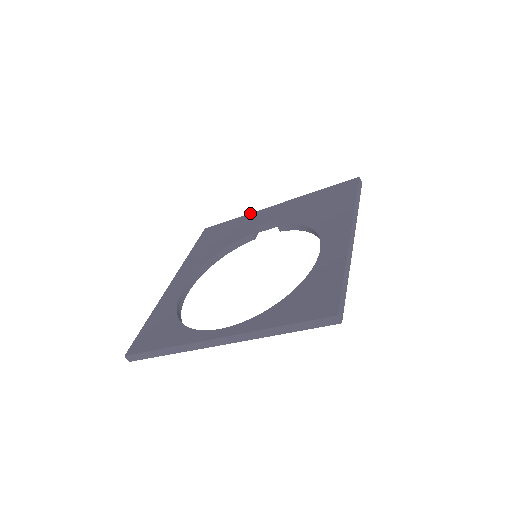
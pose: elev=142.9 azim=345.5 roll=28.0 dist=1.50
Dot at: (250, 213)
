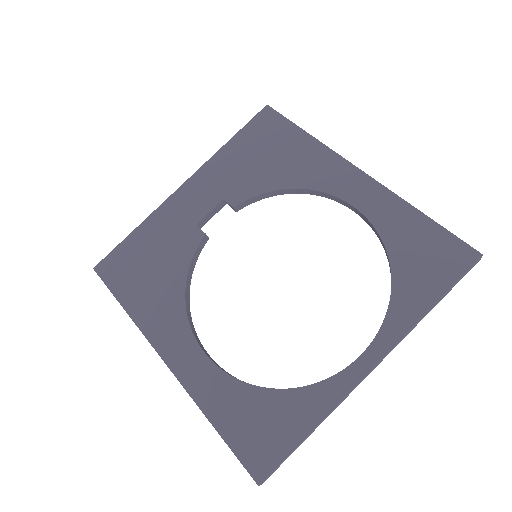
Dot at: (152, 212)
